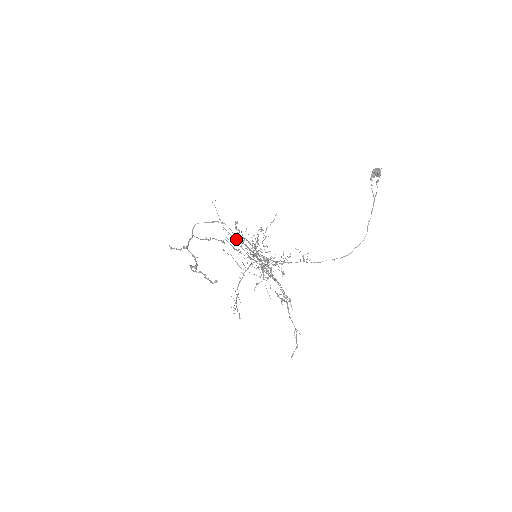
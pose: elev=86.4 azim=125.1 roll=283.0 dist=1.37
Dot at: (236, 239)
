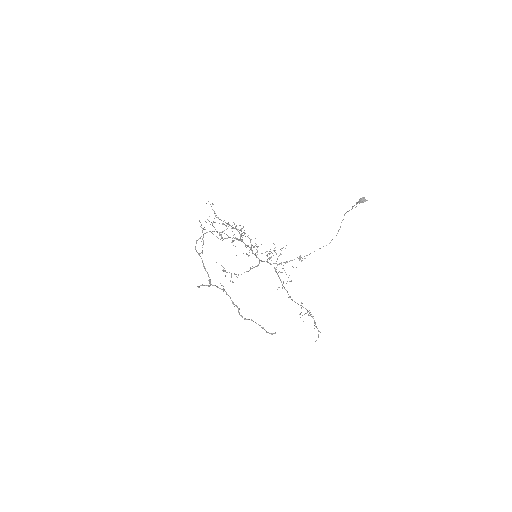
Dot at: (232, 241)
